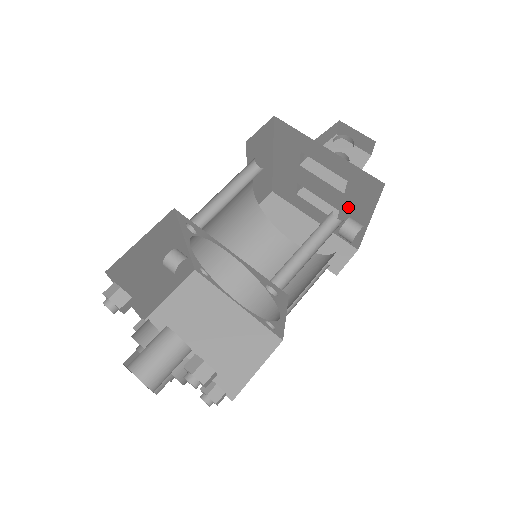
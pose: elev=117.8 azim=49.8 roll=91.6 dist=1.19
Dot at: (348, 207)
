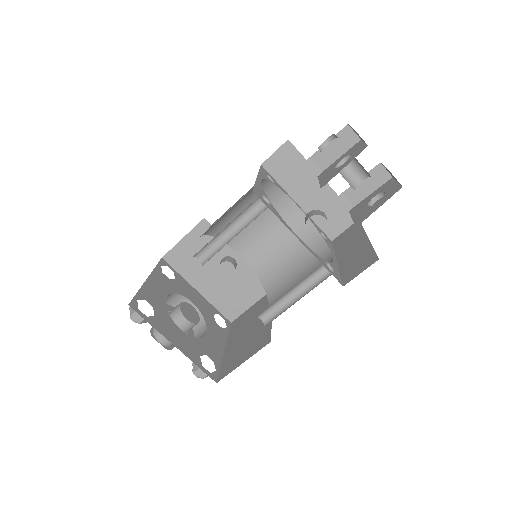
Dot at: occluded
